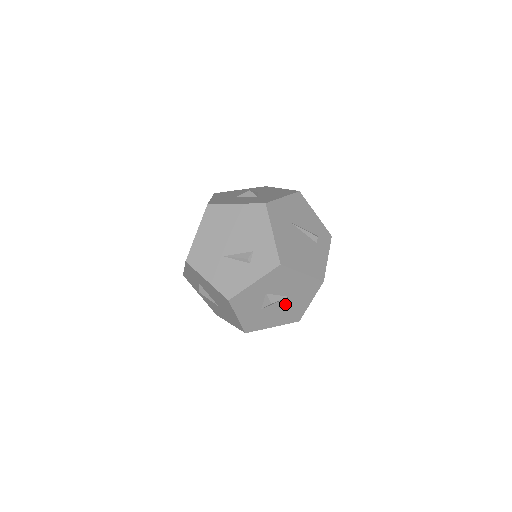
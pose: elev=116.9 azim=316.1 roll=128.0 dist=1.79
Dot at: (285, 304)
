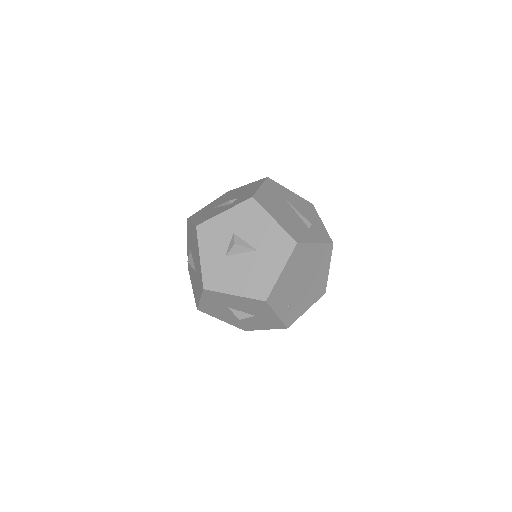
Dot at: (252, 261)
